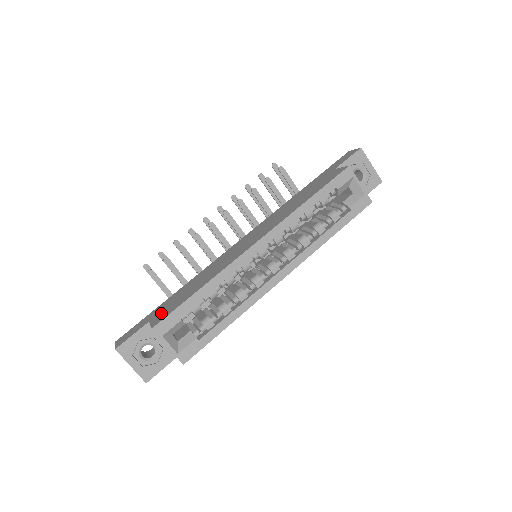
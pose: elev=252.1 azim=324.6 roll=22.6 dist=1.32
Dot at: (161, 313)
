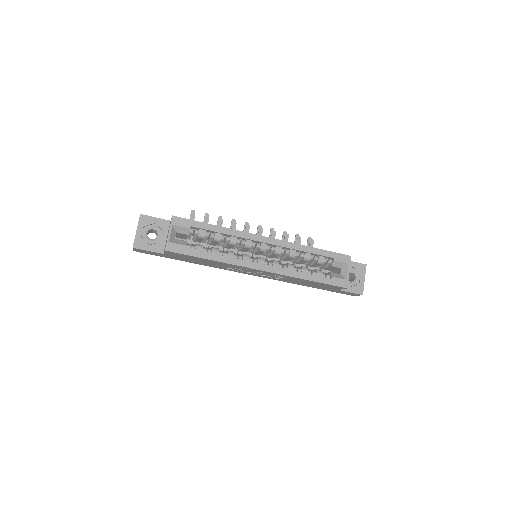
Dot at: occluded
